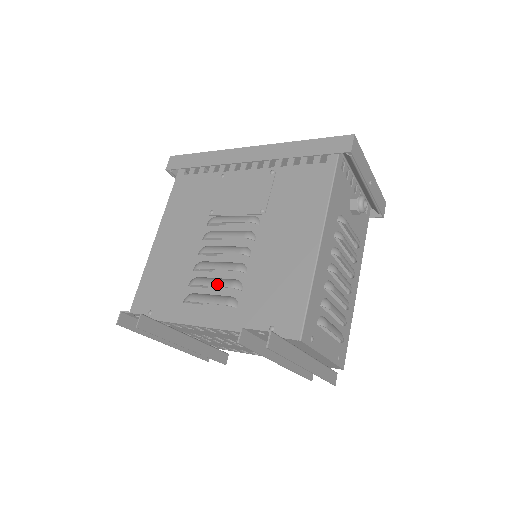
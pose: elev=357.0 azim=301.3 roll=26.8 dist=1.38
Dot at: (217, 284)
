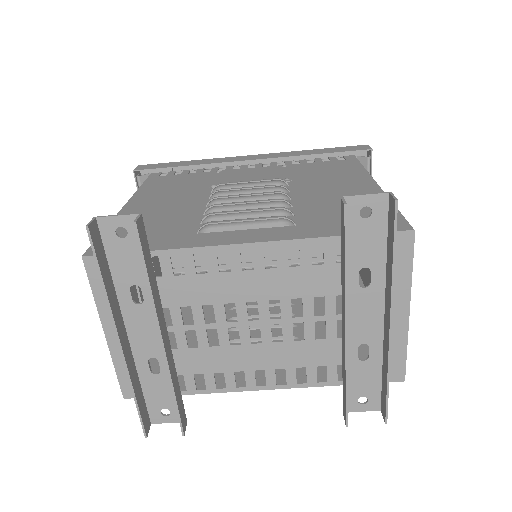
Dot at: occluded
